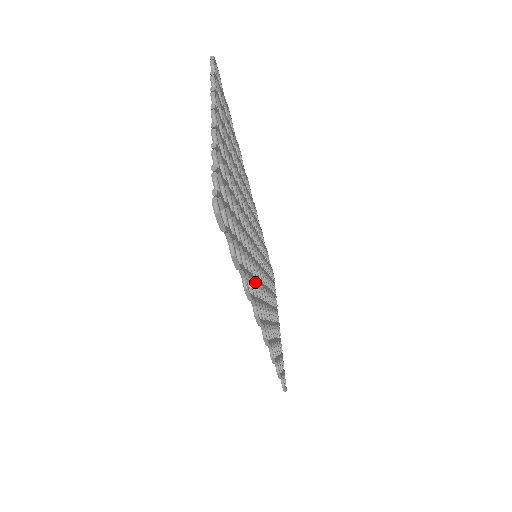
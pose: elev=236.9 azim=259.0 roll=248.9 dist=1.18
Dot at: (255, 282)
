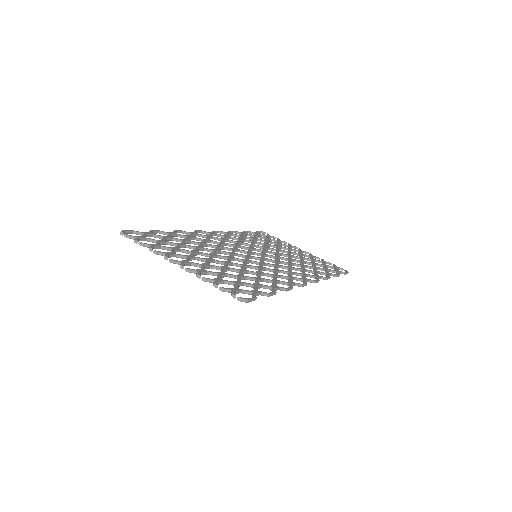
Dot at: (277, 272)
